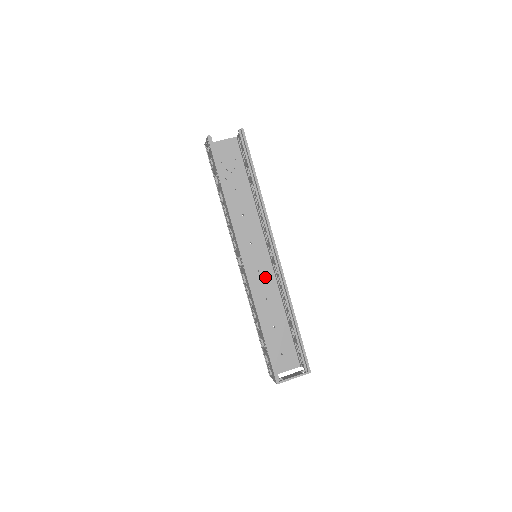
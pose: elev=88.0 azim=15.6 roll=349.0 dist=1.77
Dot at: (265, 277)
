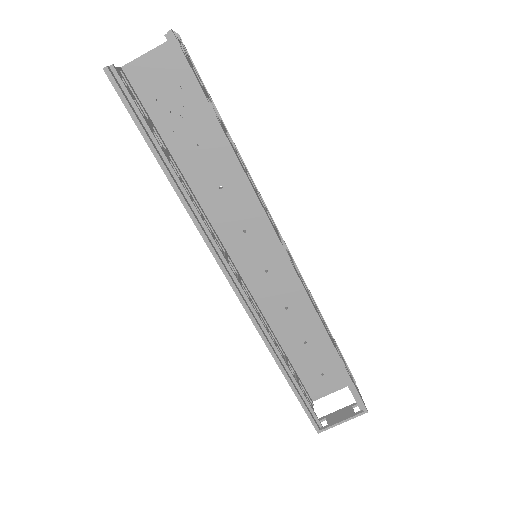
Dot at: (279, 278)
